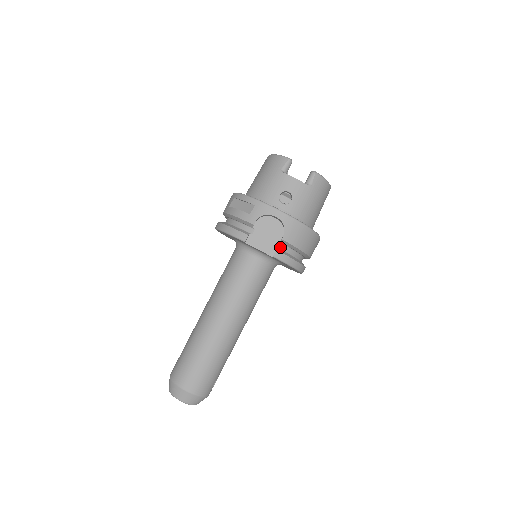
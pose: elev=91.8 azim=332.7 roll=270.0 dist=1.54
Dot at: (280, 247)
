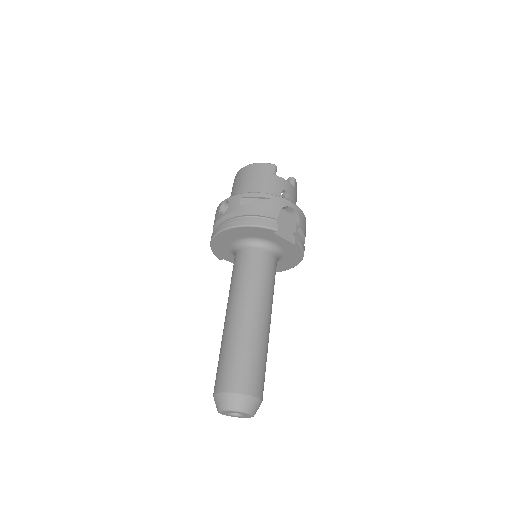
Dot at: (295, 236)
